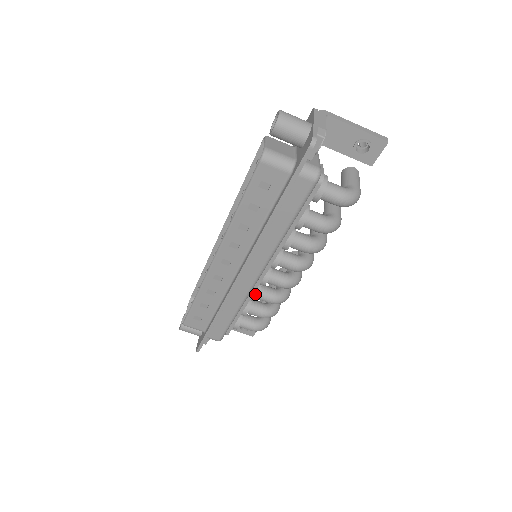
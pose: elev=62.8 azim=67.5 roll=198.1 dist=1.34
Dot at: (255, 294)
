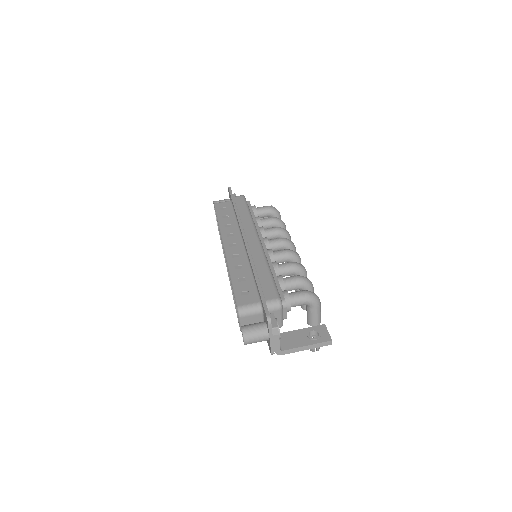
Dot at: (273, 262)
